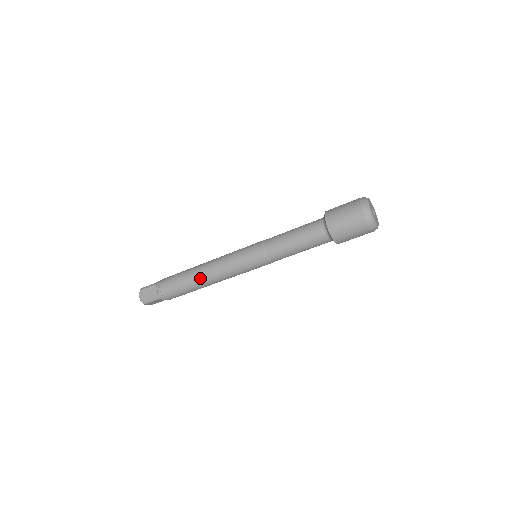
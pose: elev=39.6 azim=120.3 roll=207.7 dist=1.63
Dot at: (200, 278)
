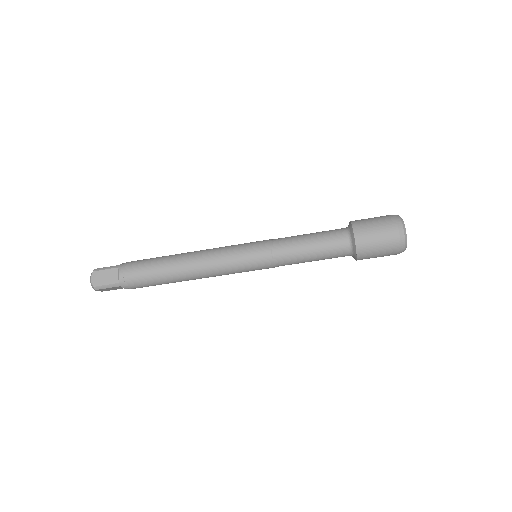
Dot at: (182, 270)
